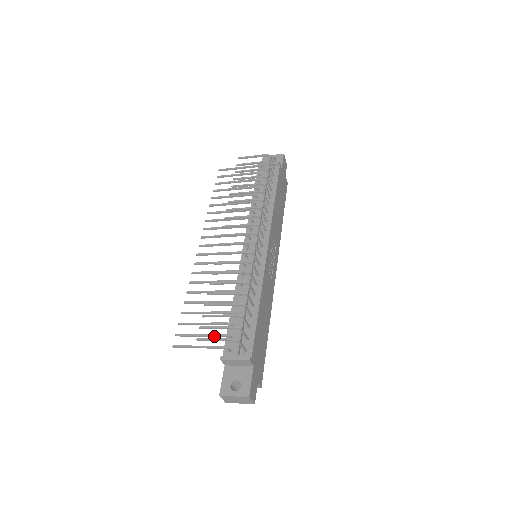
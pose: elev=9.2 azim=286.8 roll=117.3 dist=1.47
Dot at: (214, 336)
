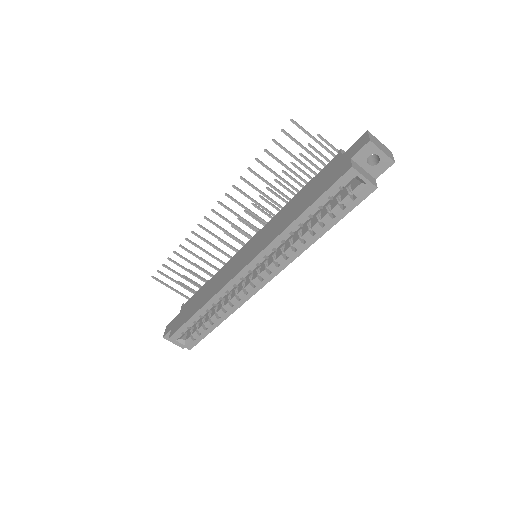
Dot at: (316, 157)
